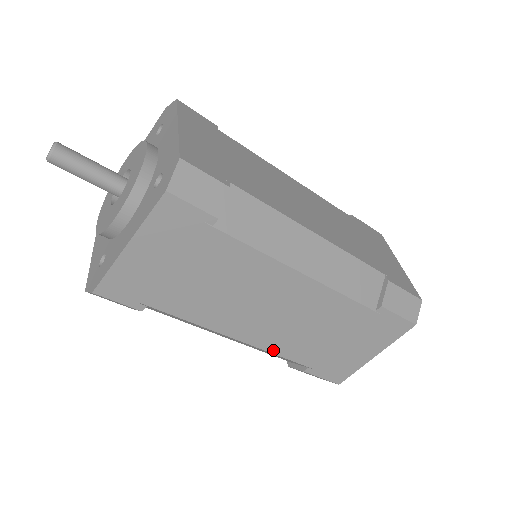
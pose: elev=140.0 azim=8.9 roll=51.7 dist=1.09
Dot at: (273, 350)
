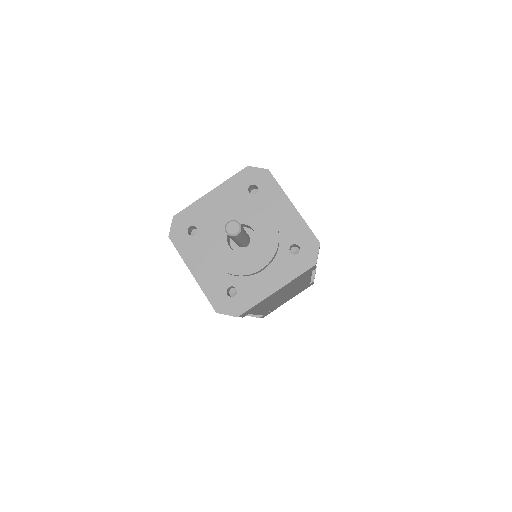
Dot at: (262, 313)
